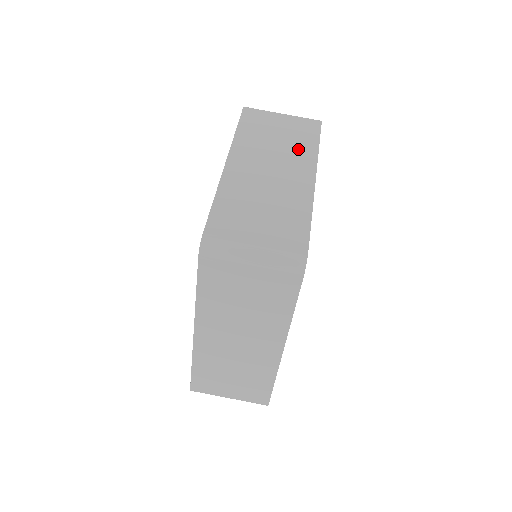
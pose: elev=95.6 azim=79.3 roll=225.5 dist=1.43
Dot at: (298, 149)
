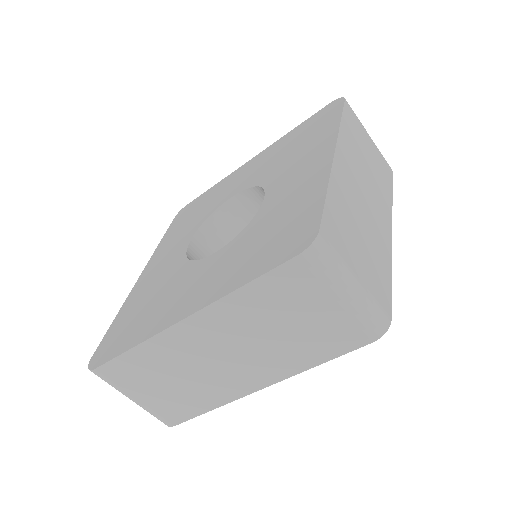
Dot at: (381, 186)
